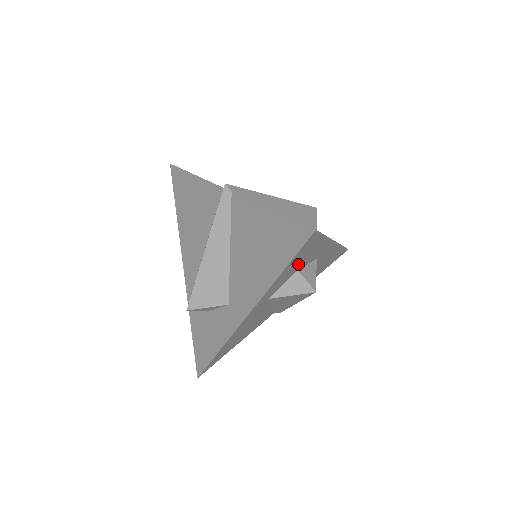
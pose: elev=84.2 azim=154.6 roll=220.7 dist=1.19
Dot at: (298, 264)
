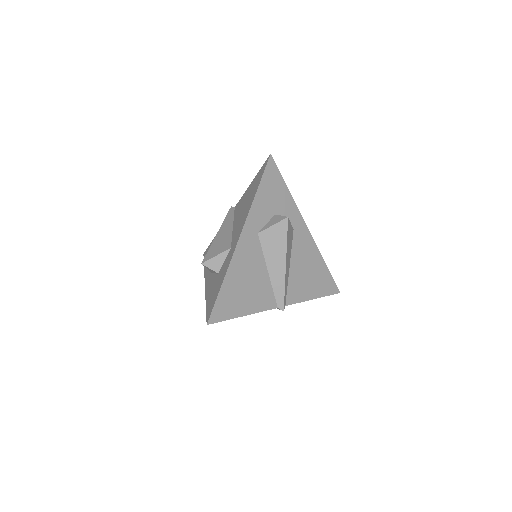
Dot at: (272, 202)
